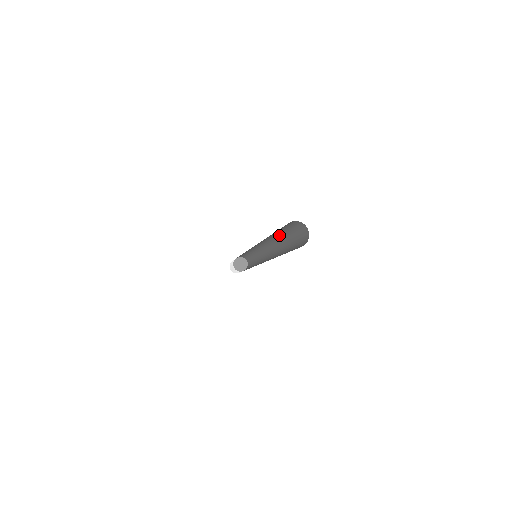
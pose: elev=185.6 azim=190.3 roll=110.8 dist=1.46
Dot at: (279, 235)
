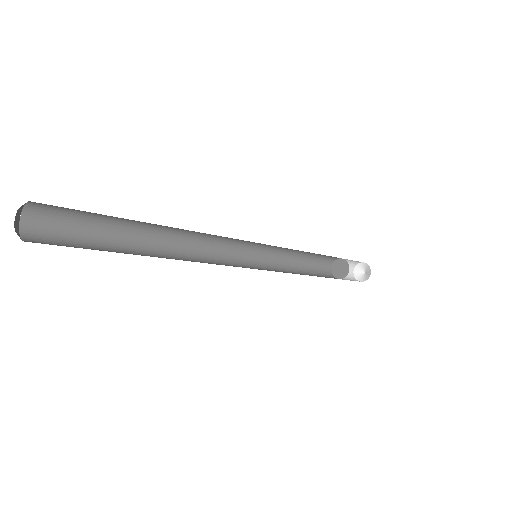
Dot at: occluded
